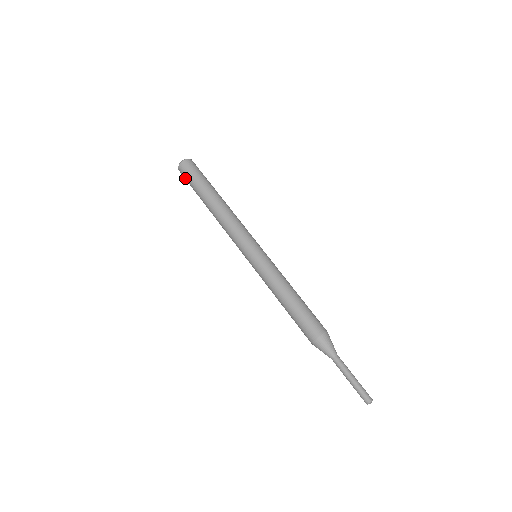
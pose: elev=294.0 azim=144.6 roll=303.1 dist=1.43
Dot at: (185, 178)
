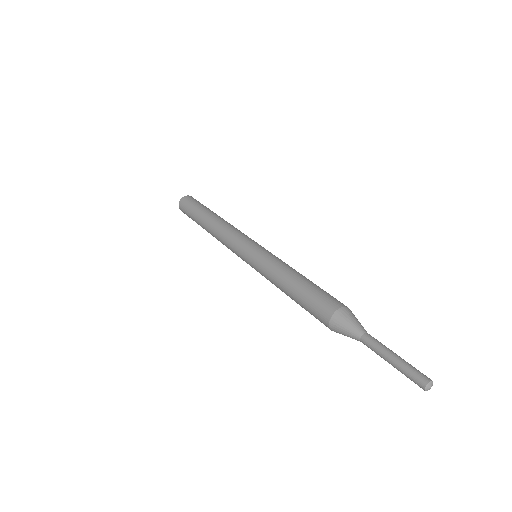
Dot at: (184, 209)
